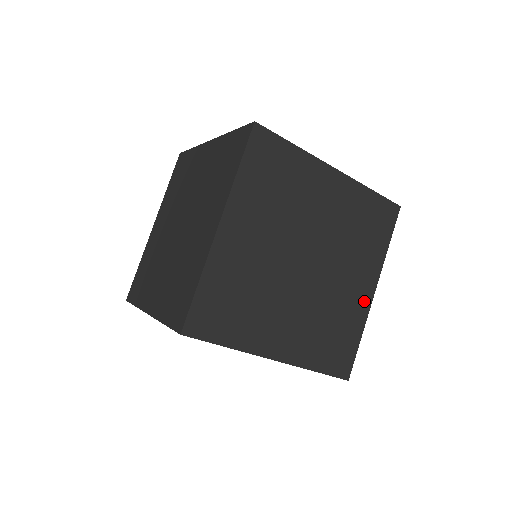
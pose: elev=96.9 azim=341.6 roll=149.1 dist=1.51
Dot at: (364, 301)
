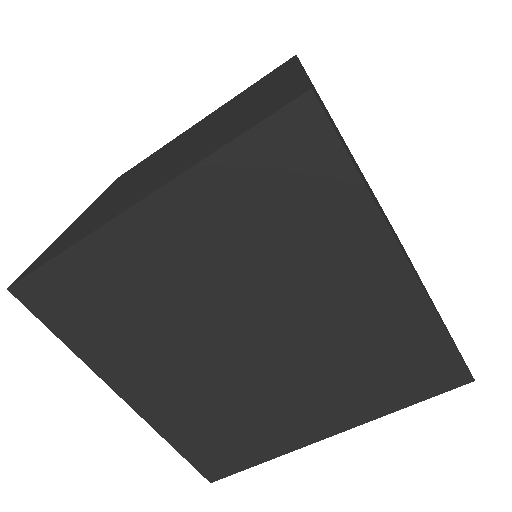
Dot at: occluded
